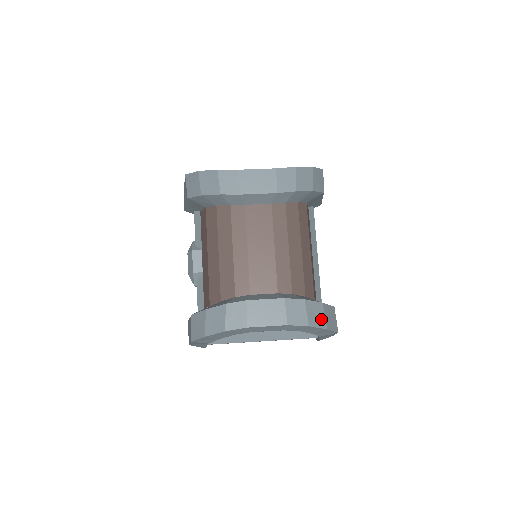
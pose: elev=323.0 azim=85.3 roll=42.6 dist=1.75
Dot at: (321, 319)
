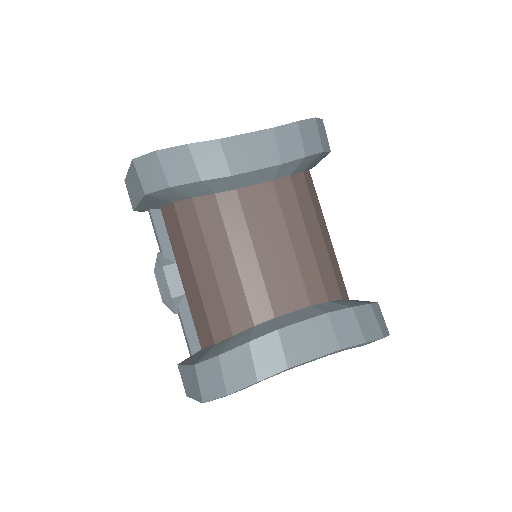
Dot at: (375, 327)
